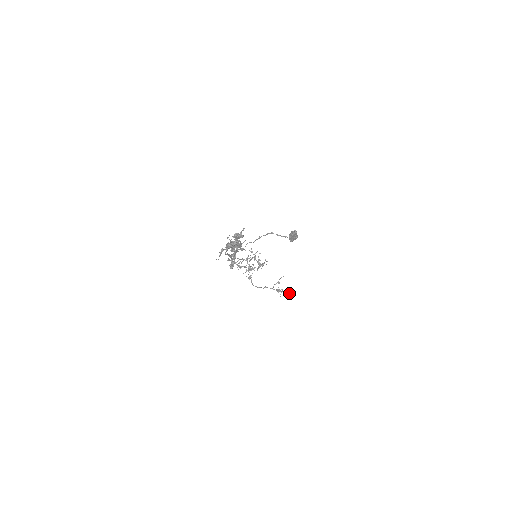
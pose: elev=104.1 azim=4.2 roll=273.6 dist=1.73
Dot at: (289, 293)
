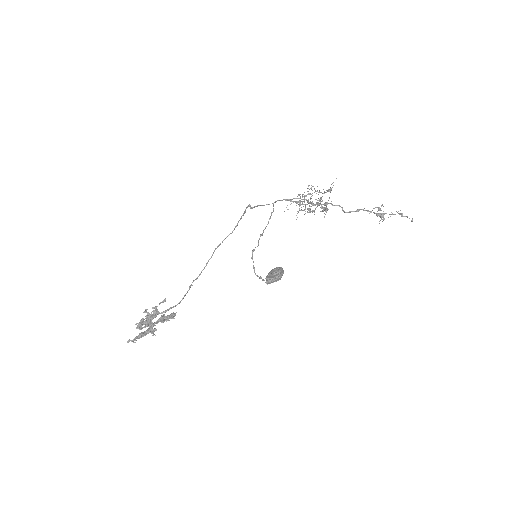
Dot at: (405, 216)
